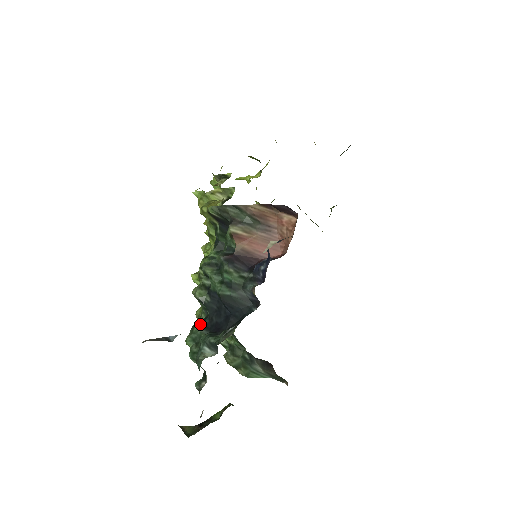
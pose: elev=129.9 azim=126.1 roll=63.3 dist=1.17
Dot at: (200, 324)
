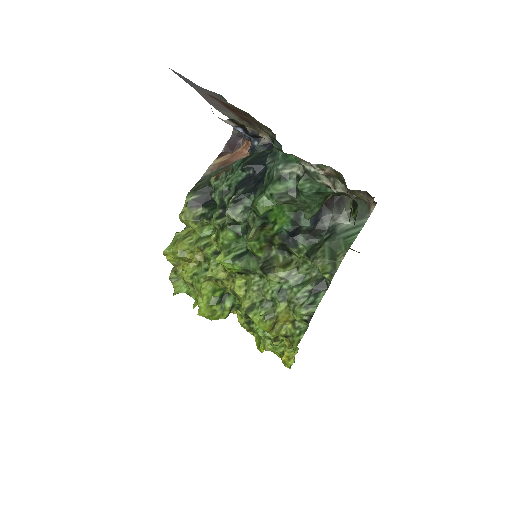
Dot at: occluded
